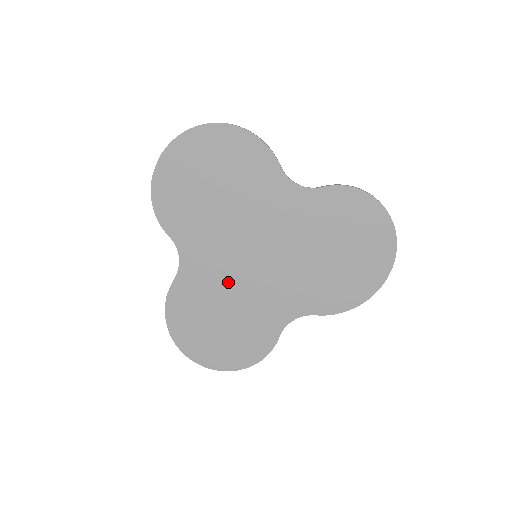
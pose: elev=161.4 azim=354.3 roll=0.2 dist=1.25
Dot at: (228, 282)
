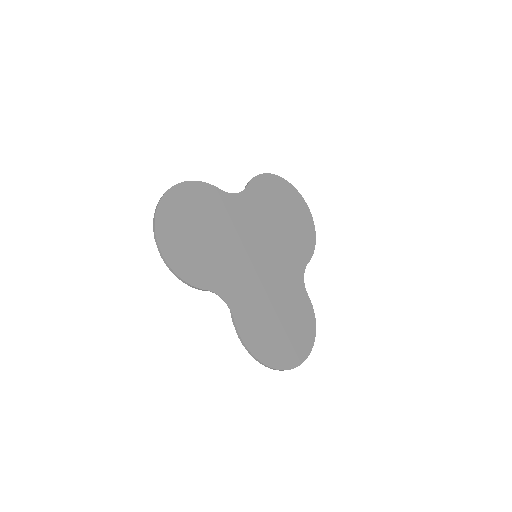
Dot at: (259, 288)
